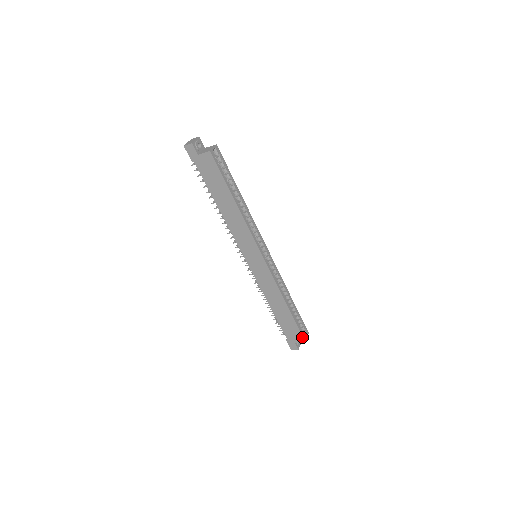
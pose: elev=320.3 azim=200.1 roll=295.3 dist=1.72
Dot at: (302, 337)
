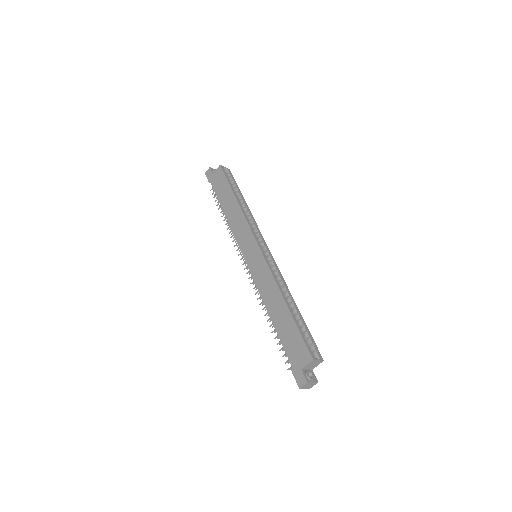
Dot at: (308, 351)
